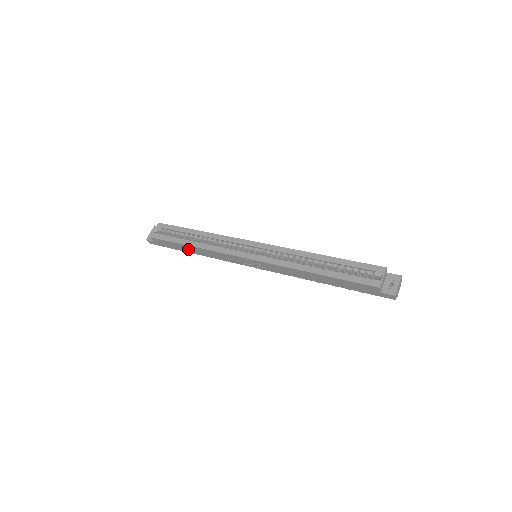
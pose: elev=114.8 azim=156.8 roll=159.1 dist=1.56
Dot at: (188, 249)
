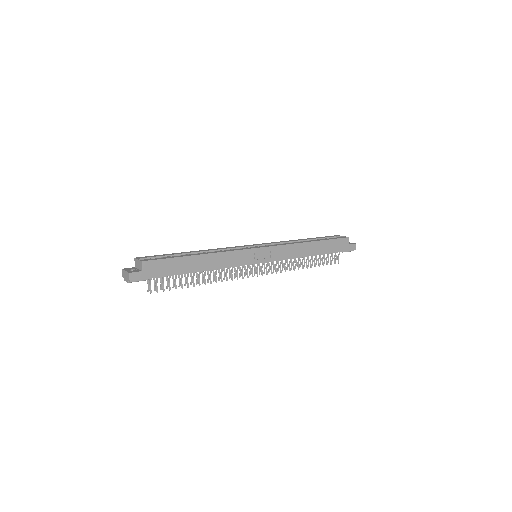
Dot at: (192, 265)
